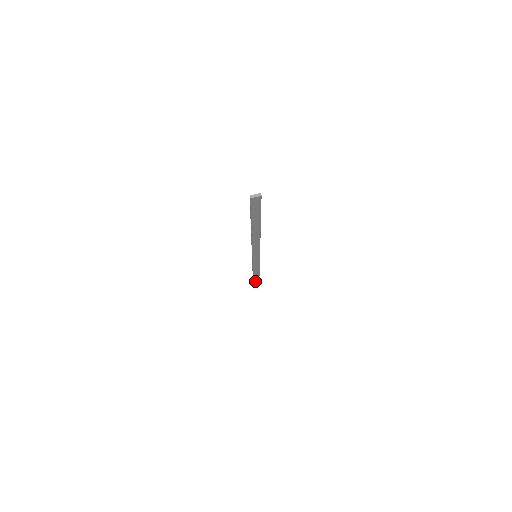
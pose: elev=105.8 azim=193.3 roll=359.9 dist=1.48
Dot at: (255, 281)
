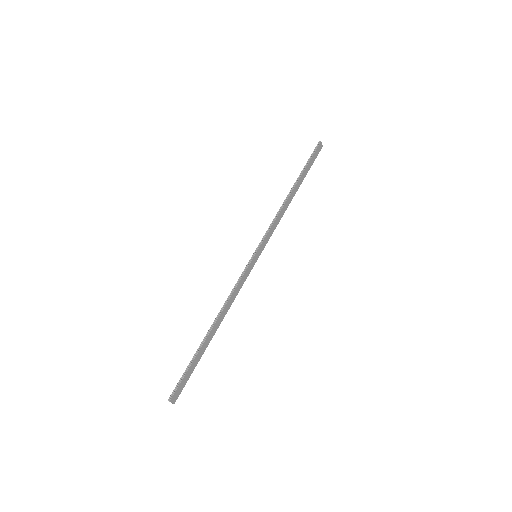
Dot at: (194, 361)
